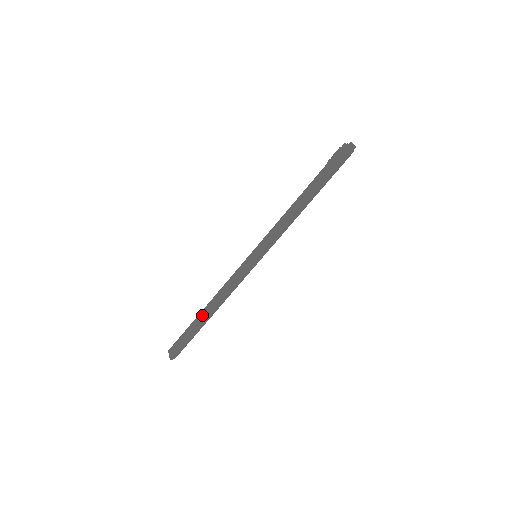
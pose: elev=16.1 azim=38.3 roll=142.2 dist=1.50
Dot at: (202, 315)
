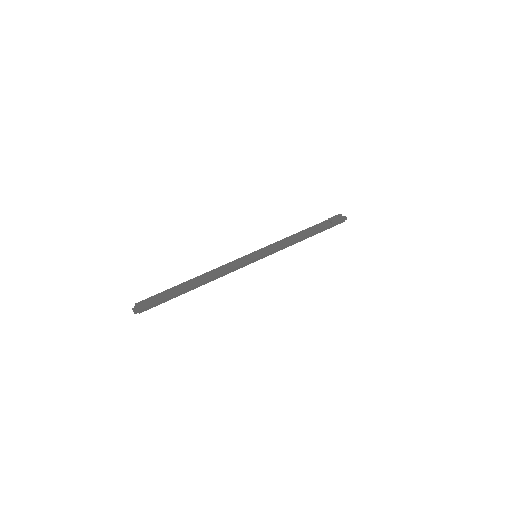
Dot at: (189, 283)
